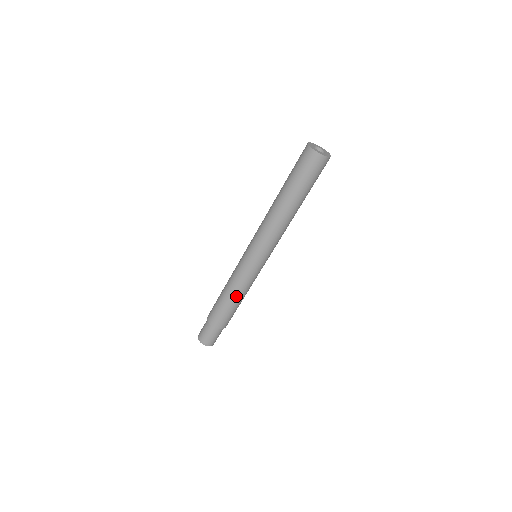
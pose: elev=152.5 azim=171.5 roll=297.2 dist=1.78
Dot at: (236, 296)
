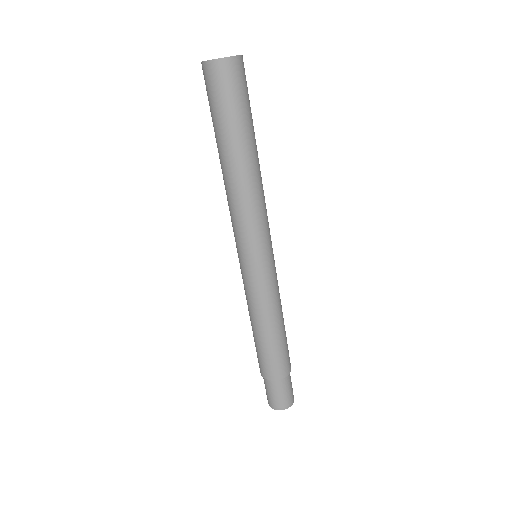
Dot at: (254, 322)
